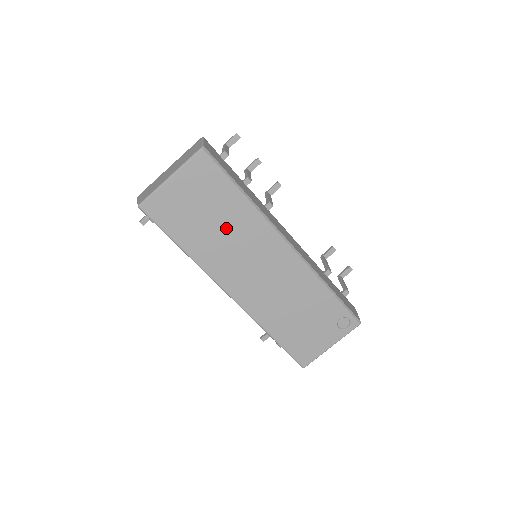
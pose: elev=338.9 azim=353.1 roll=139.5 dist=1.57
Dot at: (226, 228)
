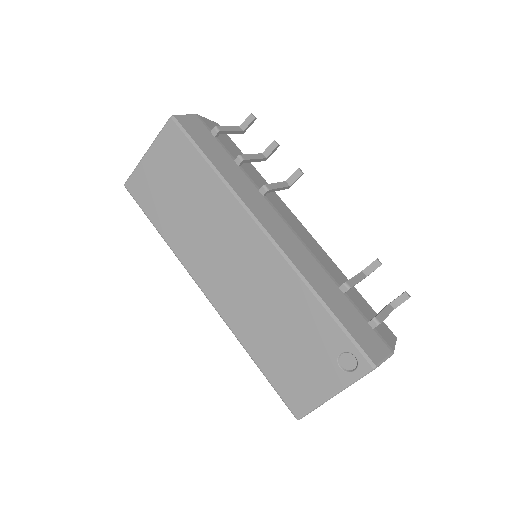
Dot at: (197, 209)
